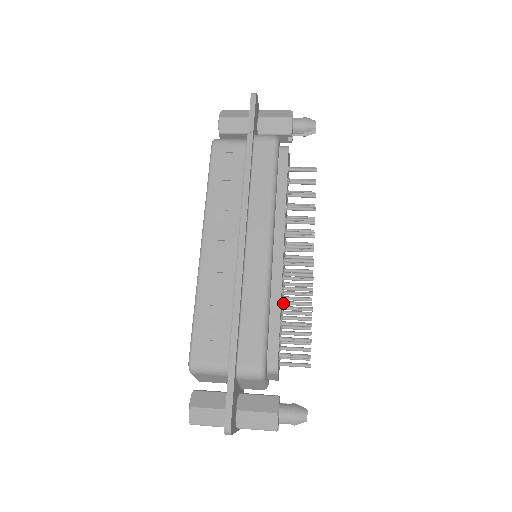
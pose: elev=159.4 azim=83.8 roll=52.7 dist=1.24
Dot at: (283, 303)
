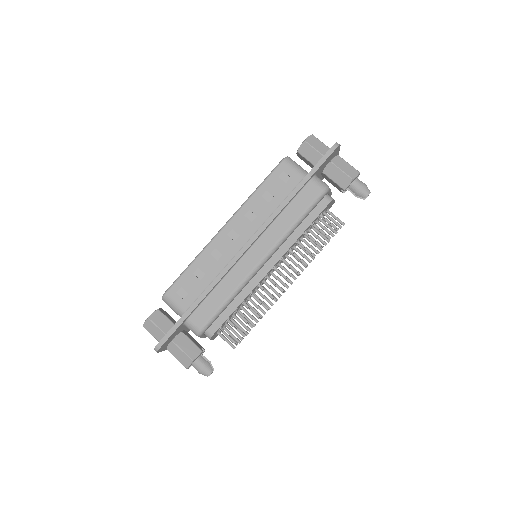
Dot at: (249, 299)
